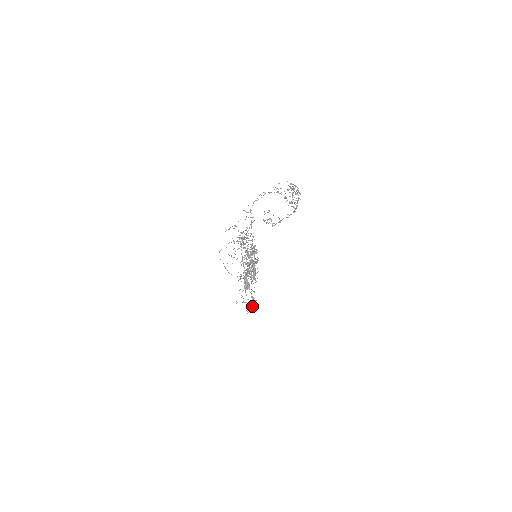
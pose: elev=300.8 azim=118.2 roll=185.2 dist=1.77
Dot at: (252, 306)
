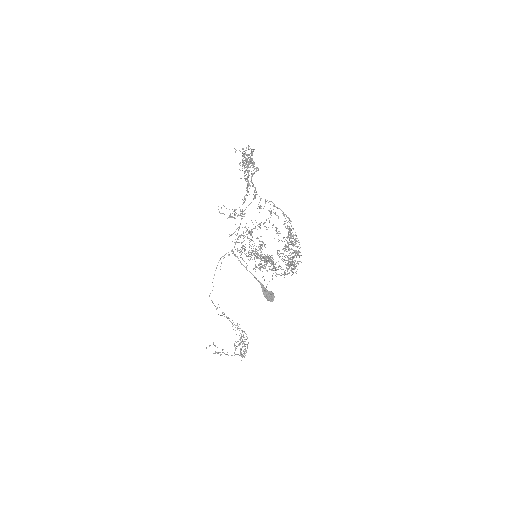
Dot at: (246, 344)
